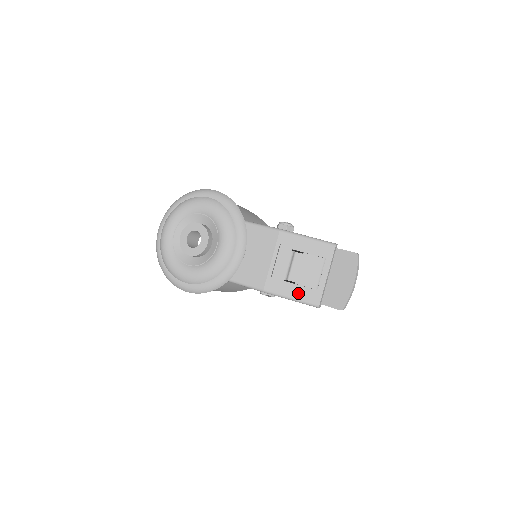
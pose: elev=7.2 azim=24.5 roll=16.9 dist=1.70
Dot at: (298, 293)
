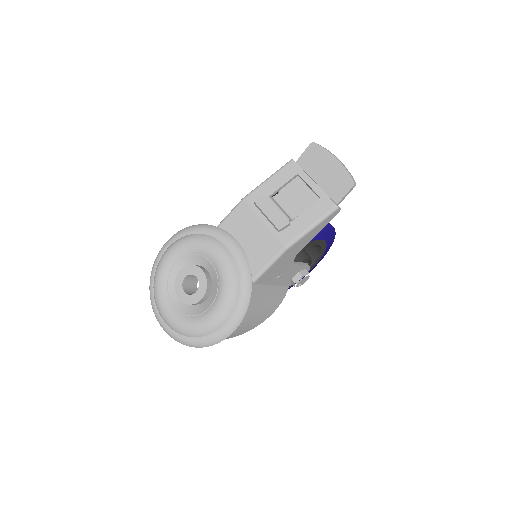
Dot at: (311, 217)
